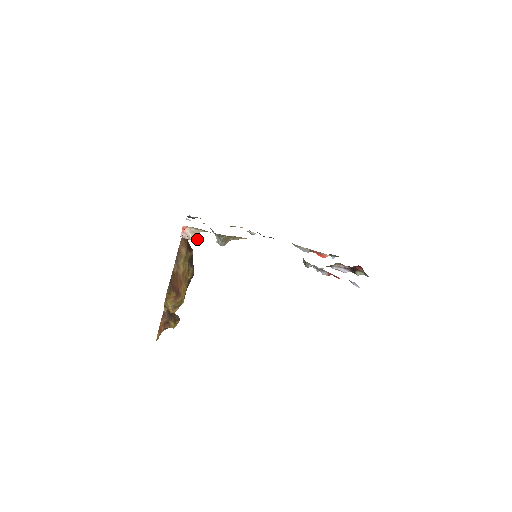
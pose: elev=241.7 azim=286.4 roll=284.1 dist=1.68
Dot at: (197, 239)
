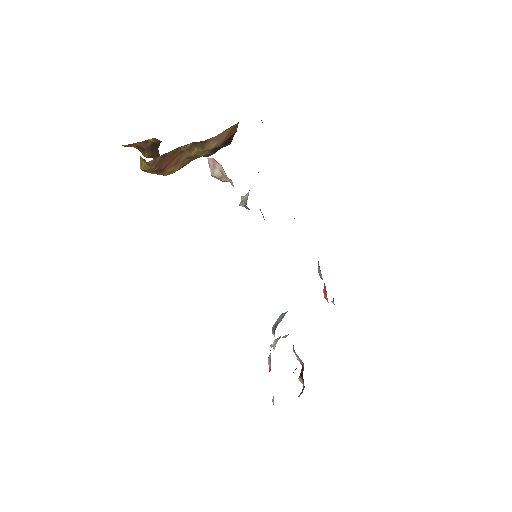
Dot at: (221, 180)
